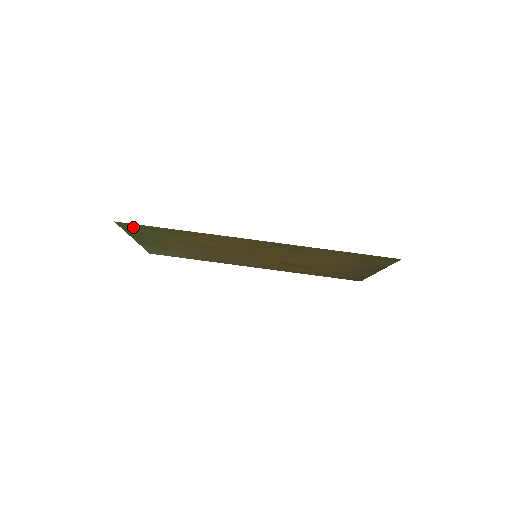
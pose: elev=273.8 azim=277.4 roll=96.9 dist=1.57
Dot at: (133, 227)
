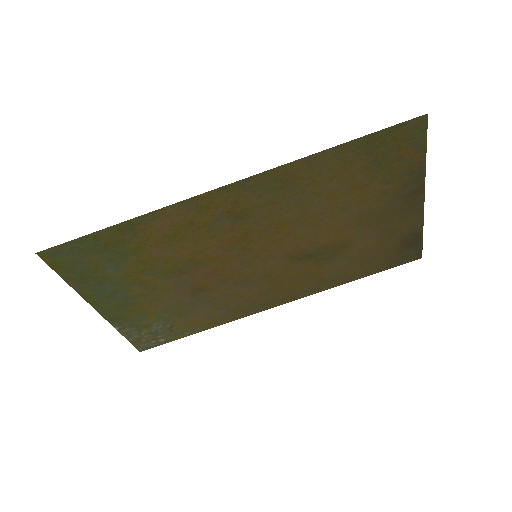
Dot at: (68, 259)
